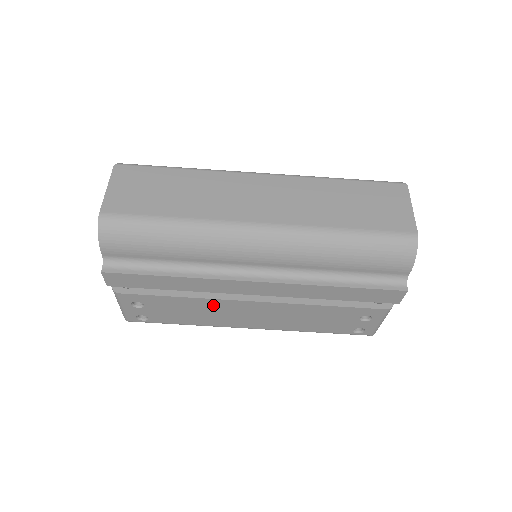
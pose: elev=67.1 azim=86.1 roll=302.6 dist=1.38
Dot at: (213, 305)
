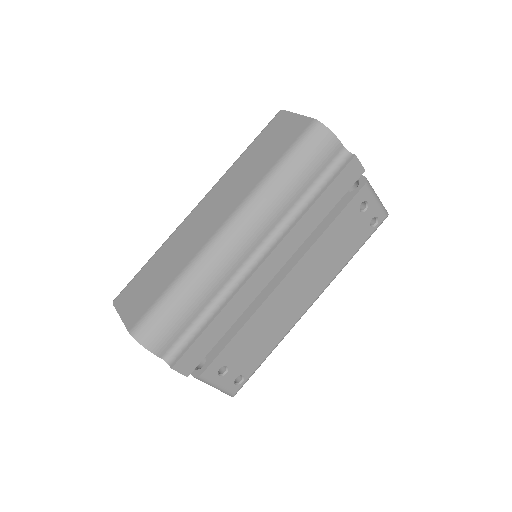
Dot at: (265, 313)
